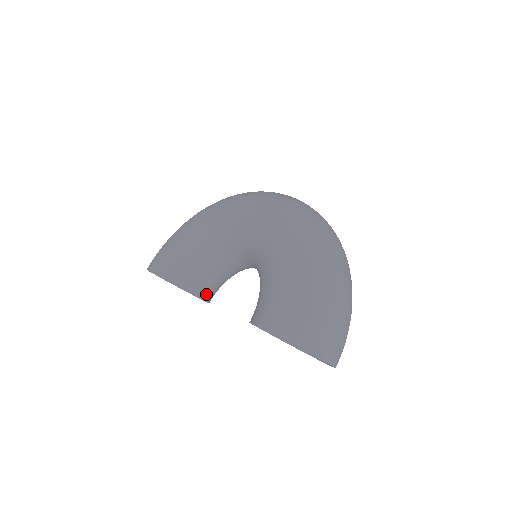
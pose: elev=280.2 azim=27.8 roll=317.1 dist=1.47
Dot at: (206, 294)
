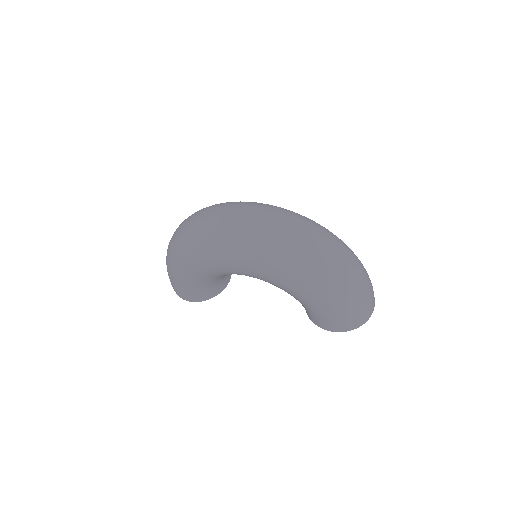
Dot at: occluded
